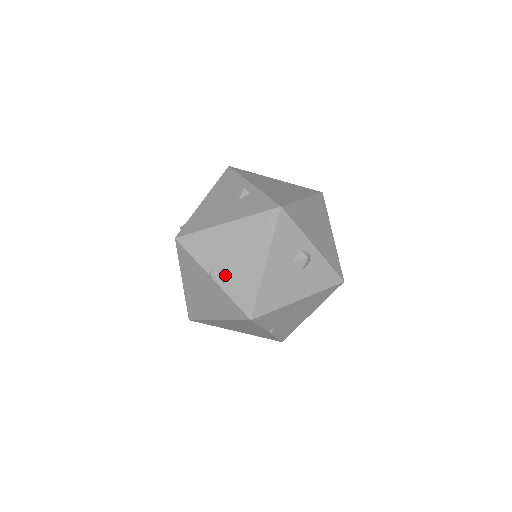
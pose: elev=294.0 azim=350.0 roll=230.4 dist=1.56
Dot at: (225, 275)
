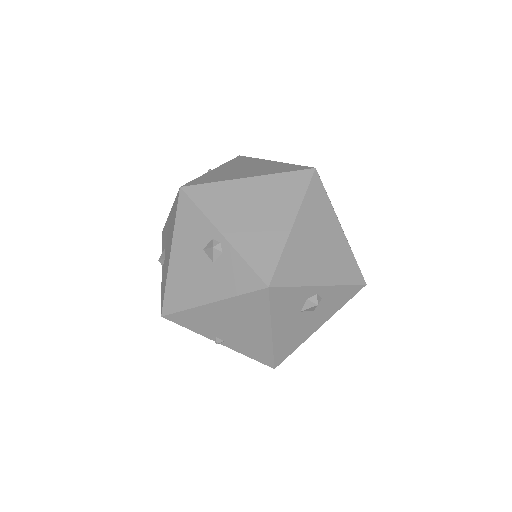
Dot at: (232, 341)
